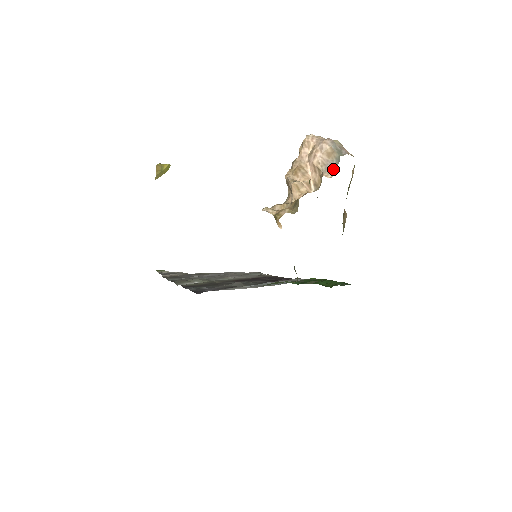
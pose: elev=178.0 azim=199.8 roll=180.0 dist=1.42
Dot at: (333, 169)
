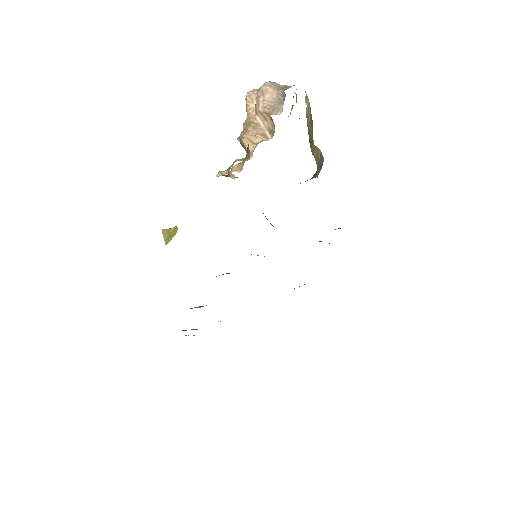
Dot at: (281, 105)
